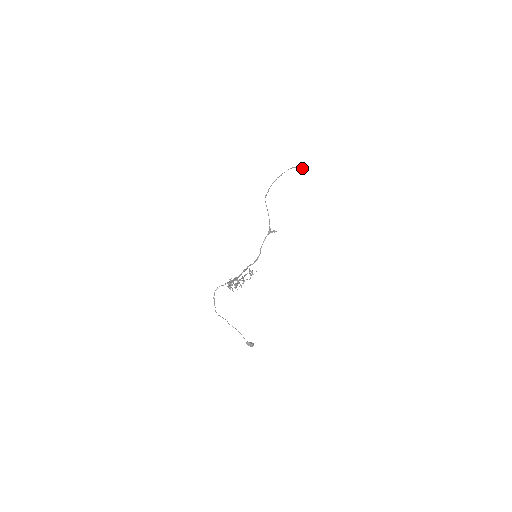
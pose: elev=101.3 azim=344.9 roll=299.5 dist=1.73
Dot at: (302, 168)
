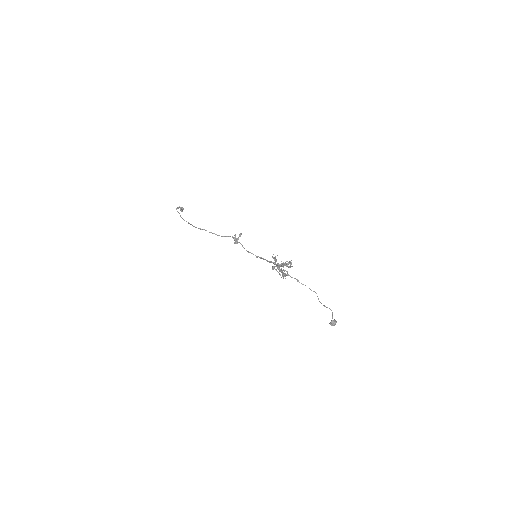
Dot at: (181, 207)
